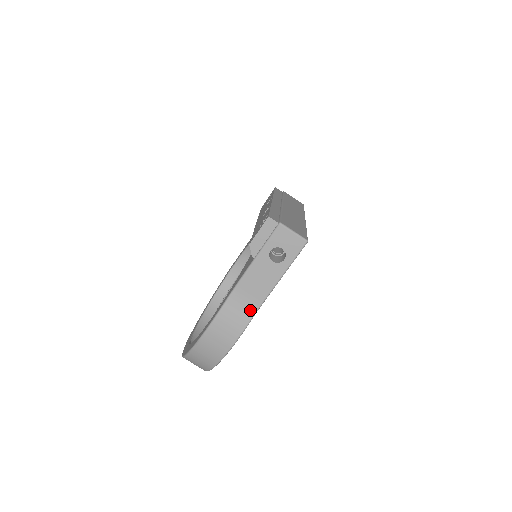
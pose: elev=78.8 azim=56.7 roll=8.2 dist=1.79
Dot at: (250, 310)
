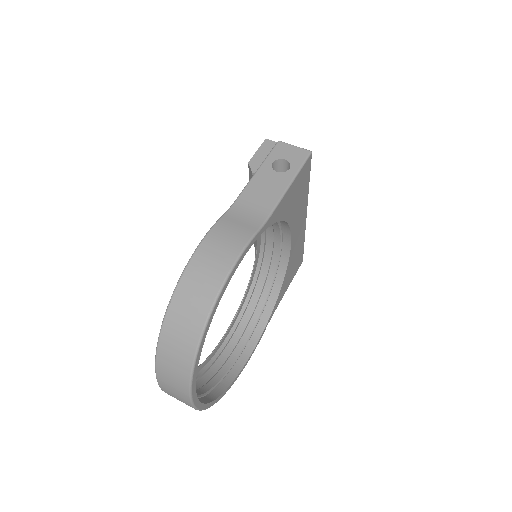
Dot at: (256, 221)
